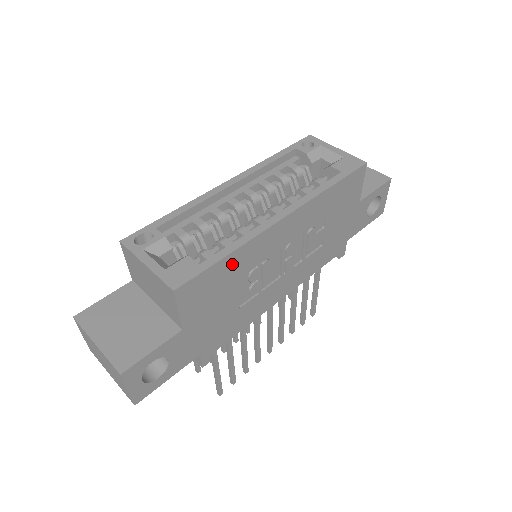
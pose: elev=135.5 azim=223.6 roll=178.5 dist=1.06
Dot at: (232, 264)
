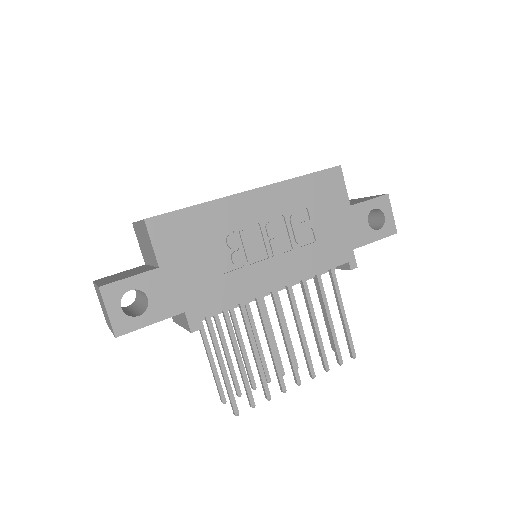
Dot at: (202, 217)
